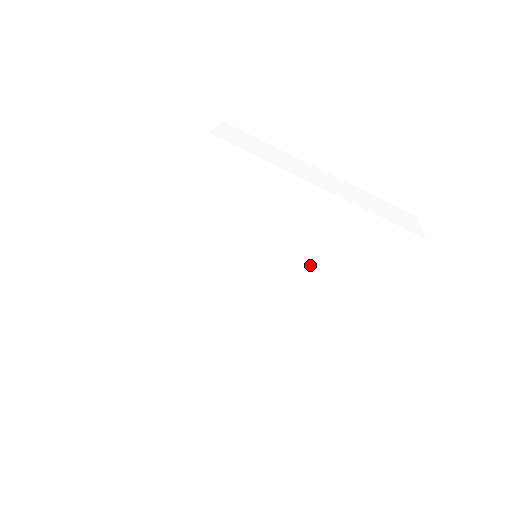
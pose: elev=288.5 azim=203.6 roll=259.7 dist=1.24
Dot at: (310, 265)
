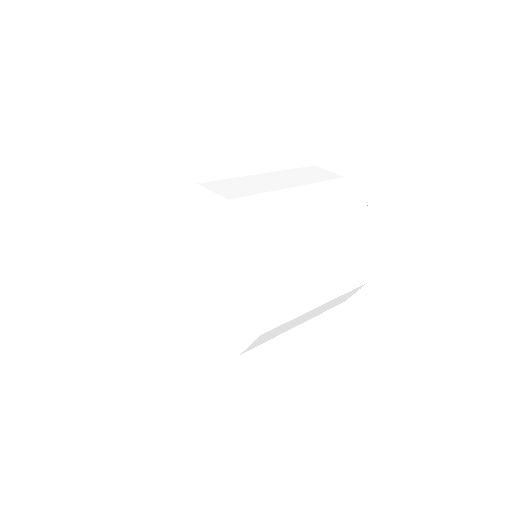
Dot at: (333, 234)
